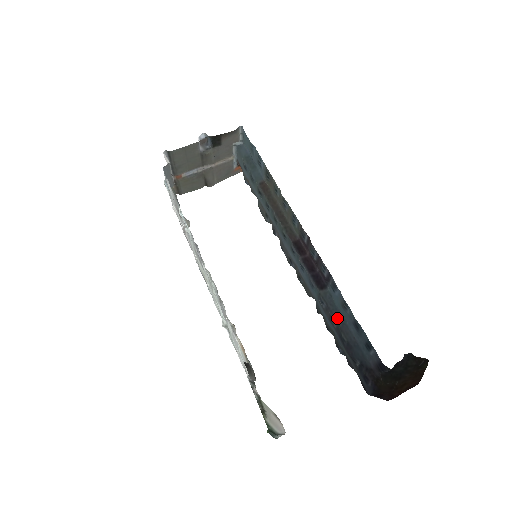
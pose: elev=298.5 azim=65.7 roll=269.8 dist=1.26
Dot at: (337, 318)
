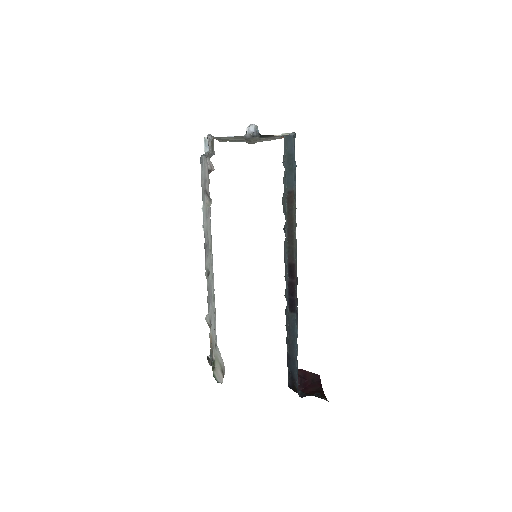
Dot at: (291, 337)
